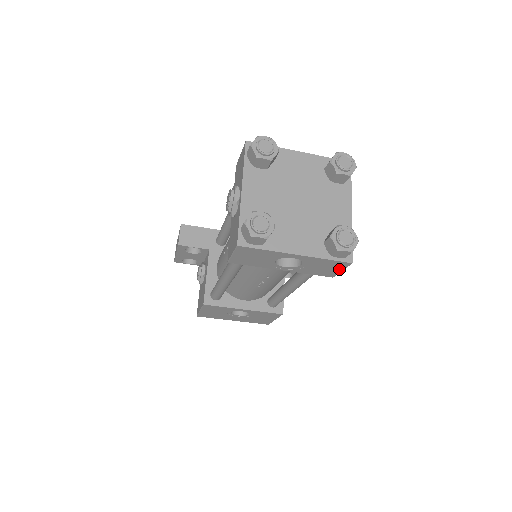
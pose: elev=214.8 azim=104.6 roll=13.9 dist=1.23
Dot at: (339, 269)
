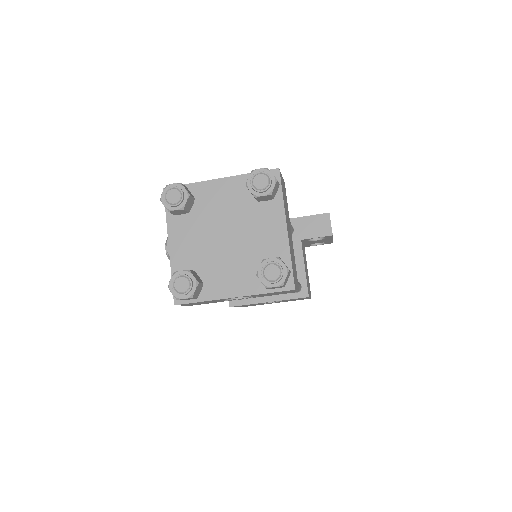
Dot at: (291, 291)
